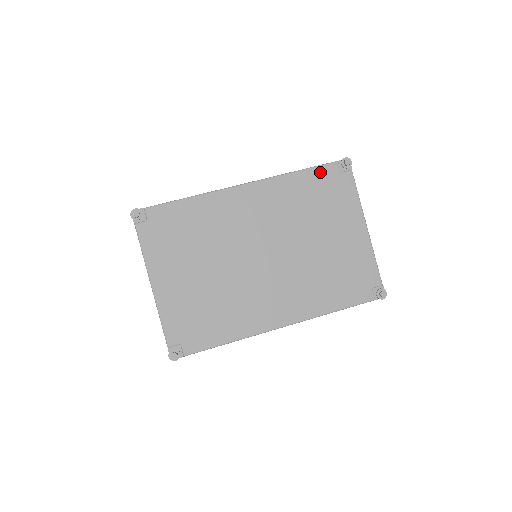
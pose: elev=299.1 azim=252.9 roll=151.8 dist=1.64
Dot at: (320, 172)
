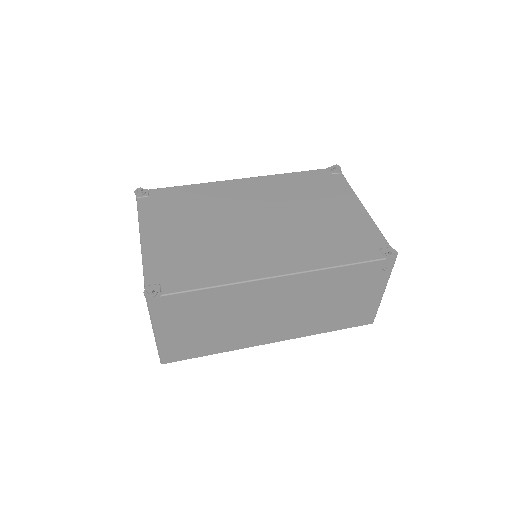
Dot at: (312, 174)
